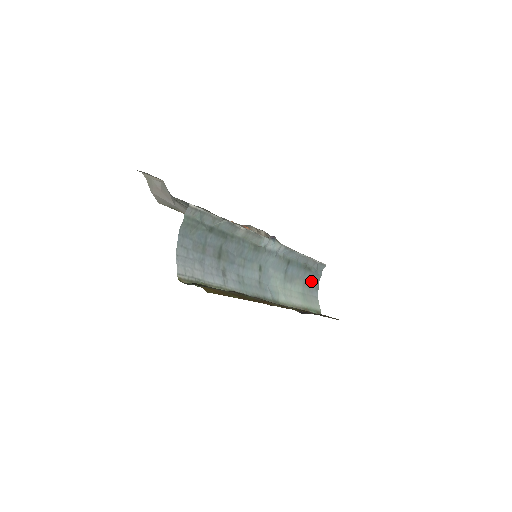
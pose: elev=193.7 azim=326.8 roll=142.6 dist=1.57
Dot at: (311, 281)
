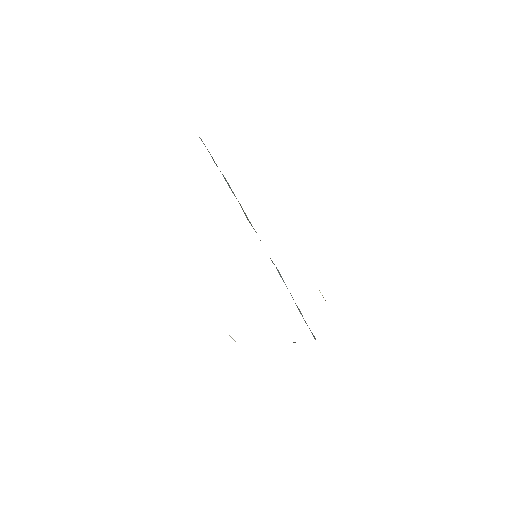
Dot at: occluded
